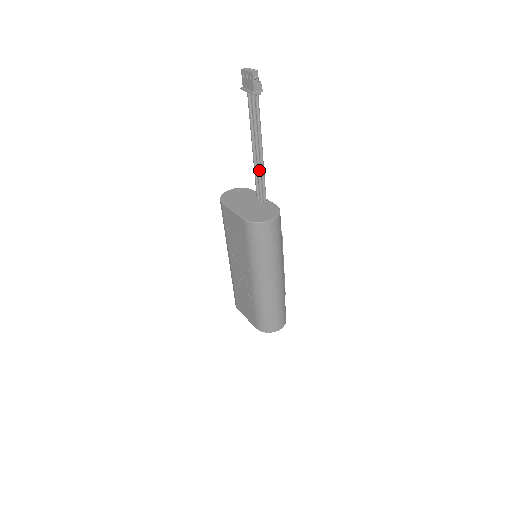
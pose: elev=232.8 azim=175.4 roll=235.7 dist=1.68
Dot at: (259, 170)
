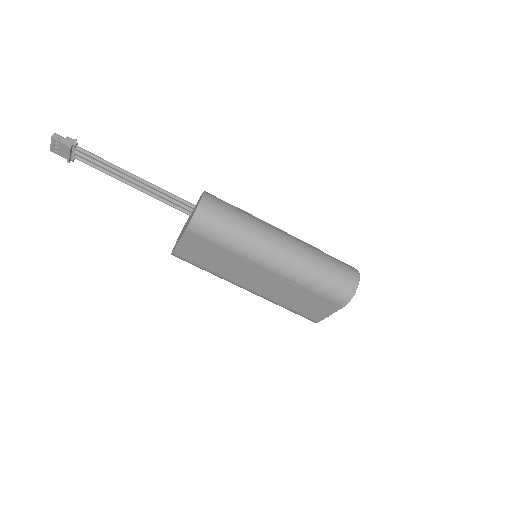
Dot at: (158, 193)
